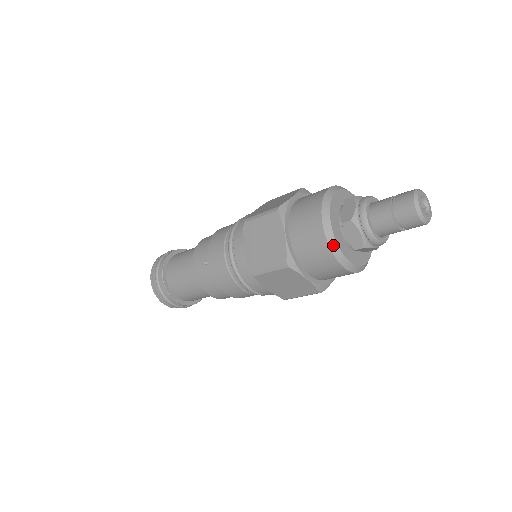
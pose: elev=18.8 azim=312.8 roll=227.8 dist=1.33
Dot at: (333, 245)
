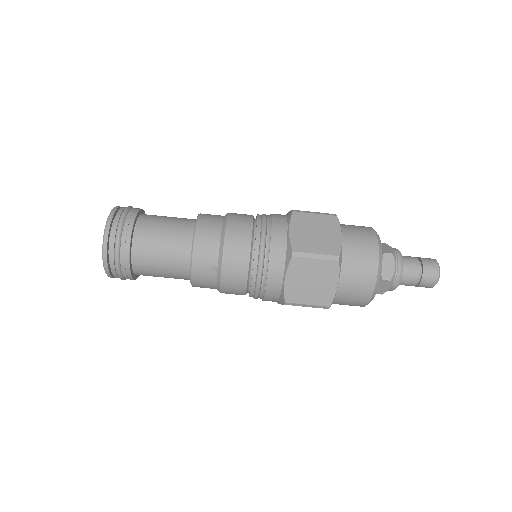
Dot at: (376, 232)
